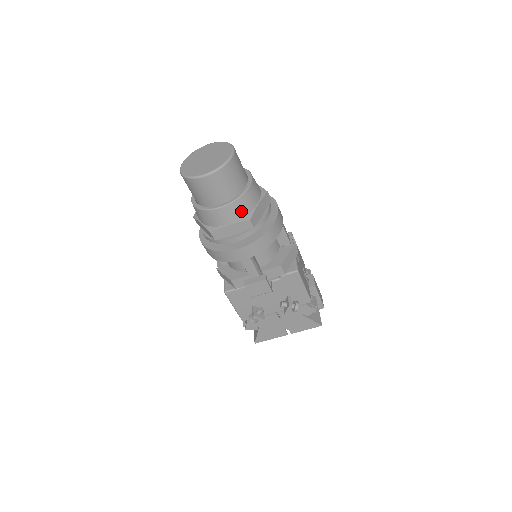
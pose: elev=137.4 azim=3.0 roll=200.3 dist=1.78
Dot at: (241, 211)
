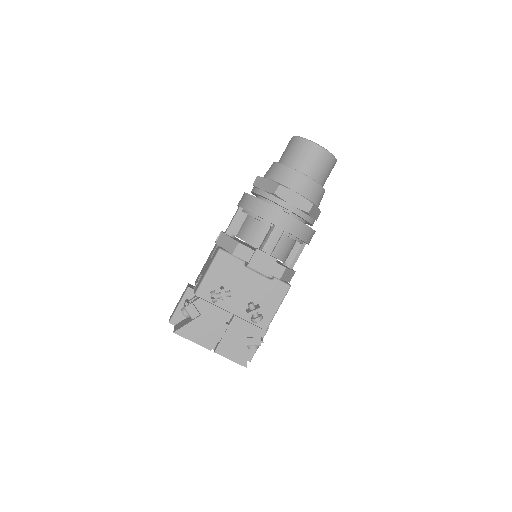
Dot at: (312, 194)
